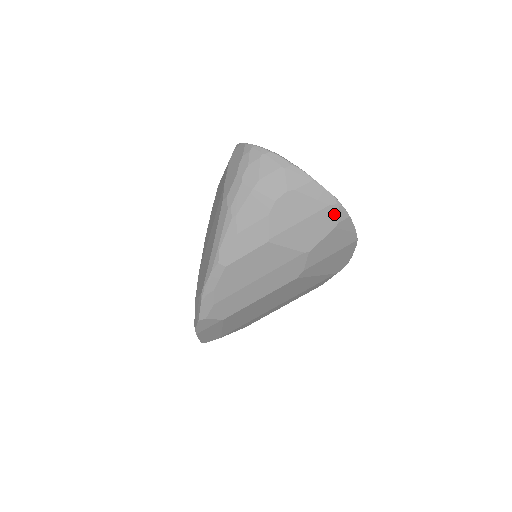
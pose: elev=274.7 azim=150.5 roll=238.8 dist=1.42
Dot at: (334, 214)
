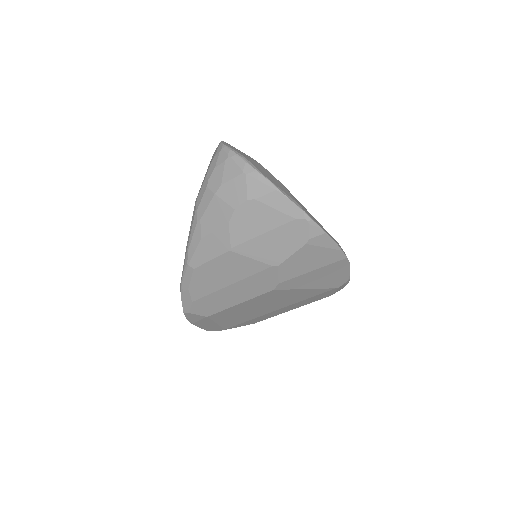
Dot at: (303, 229)
